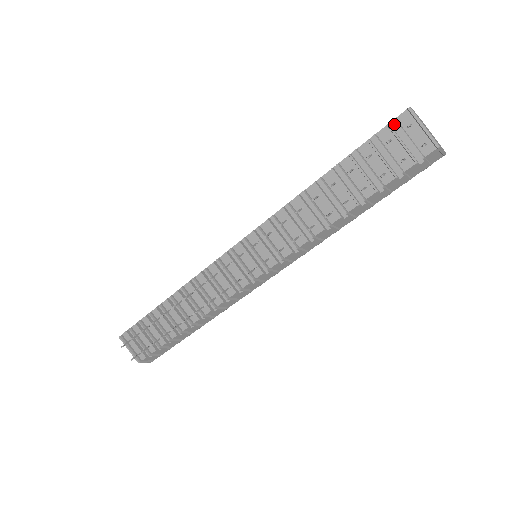
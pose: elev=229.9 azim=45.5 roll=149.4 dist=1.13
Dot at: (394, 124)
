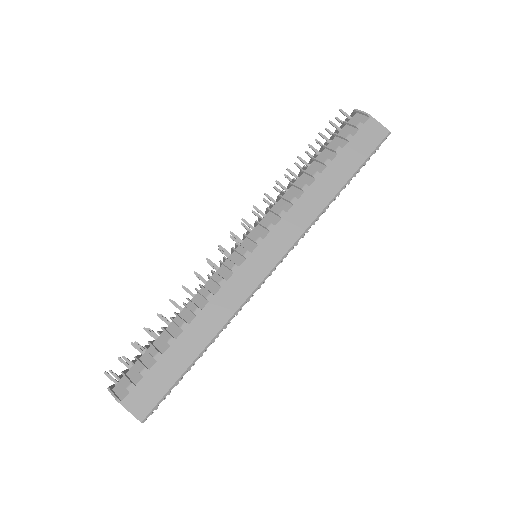
Dot at: occluded
